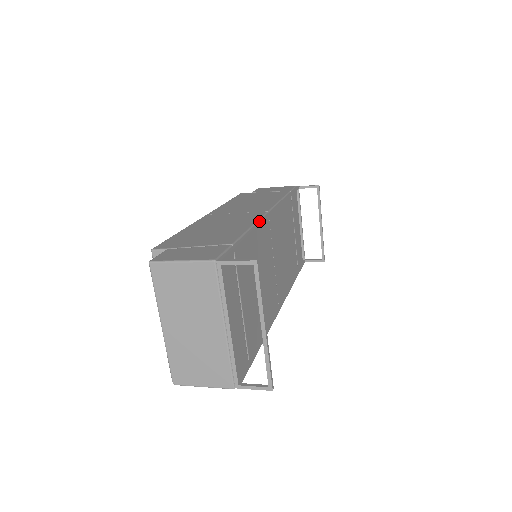
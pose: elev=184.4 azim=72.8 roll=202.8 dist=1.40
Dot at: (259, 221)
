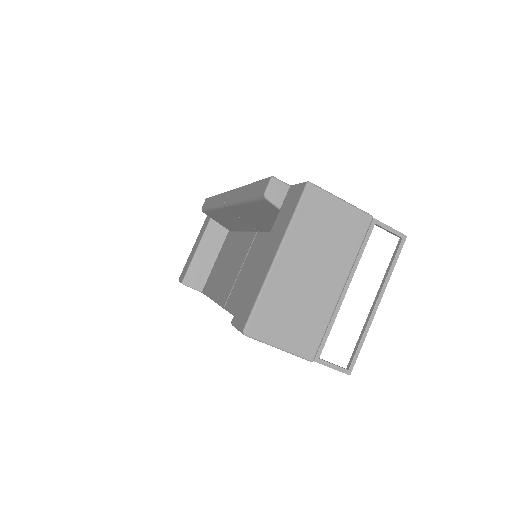
Dot at: occluded
